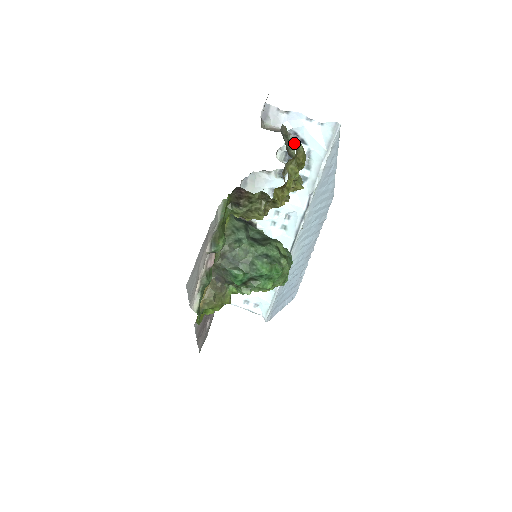
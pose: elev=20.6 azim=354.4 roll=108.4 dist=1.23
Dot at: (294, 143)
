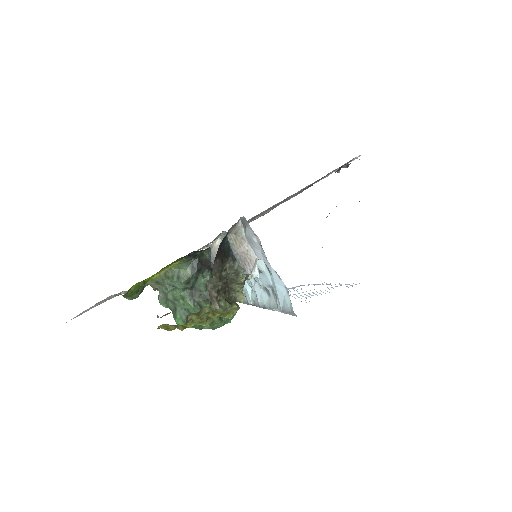
Dot at: (265, 267)
